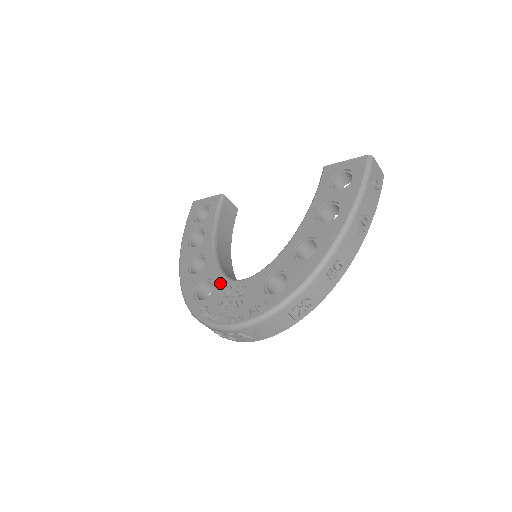
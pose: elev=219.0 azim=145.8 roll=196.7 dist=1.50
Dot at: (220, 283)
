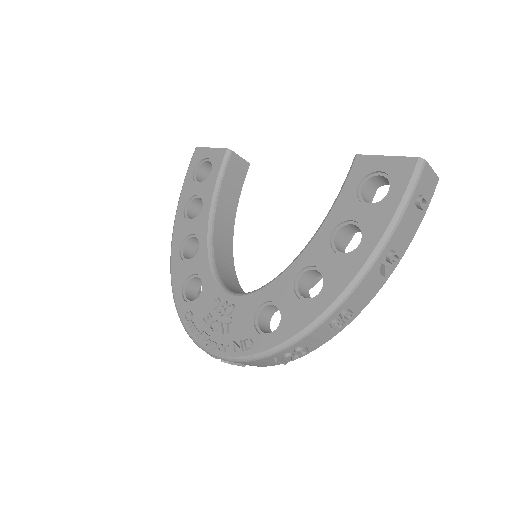
Dot at: (209, 287)
